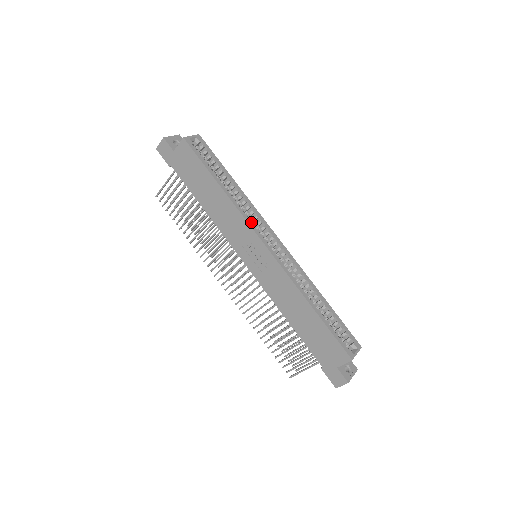
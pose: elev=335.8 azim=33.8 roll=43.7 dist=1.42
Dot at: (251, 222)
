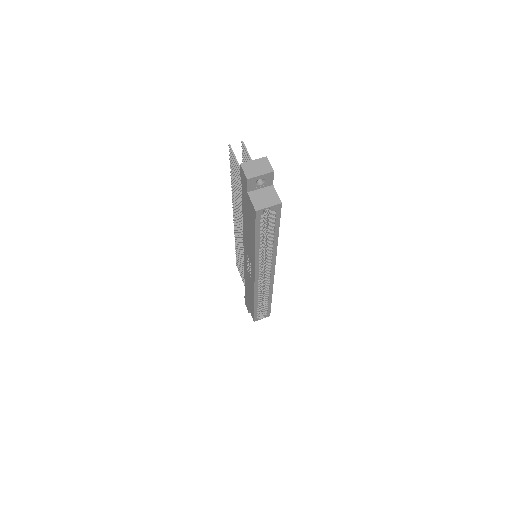
Dot at: (259, 267)
